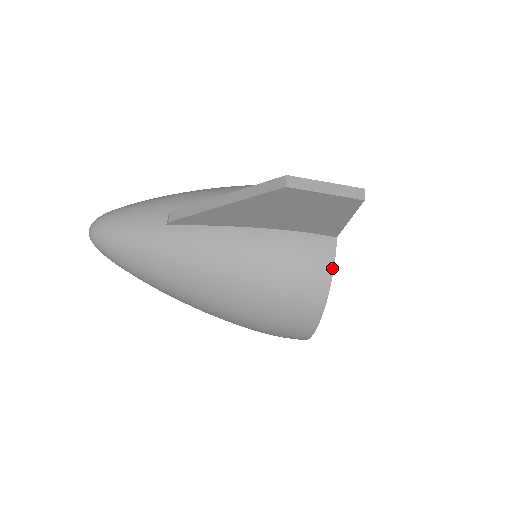
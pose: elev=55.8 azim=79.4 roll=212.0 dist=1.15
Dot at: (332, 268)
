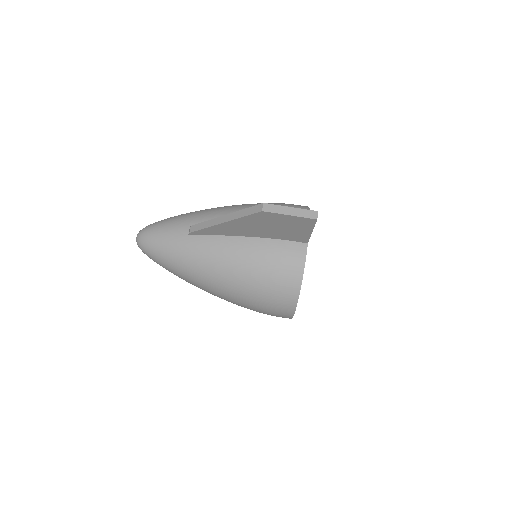
Dot at: (303, 266)
